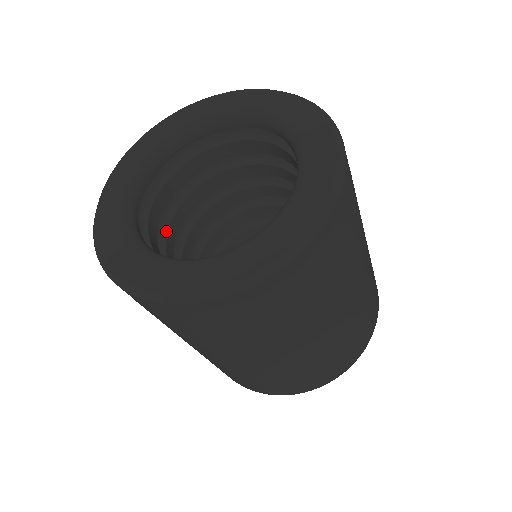
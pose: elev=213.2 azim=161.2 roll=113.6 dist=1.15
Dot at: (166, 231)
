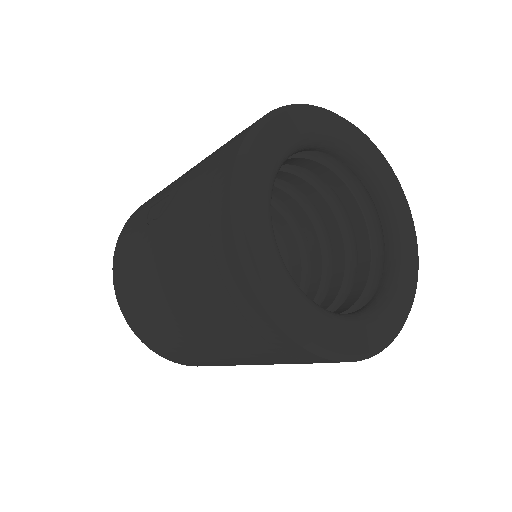
Dot at: occluded
